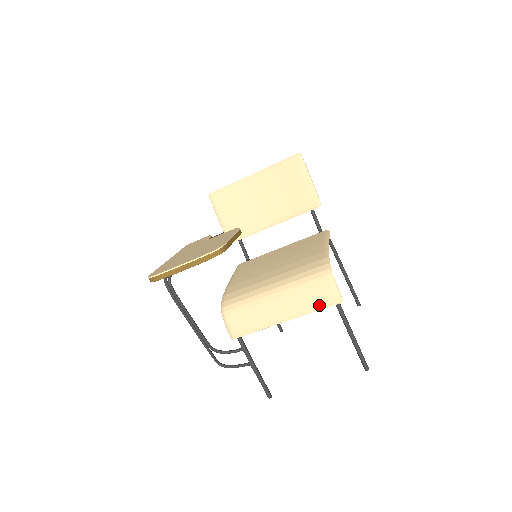
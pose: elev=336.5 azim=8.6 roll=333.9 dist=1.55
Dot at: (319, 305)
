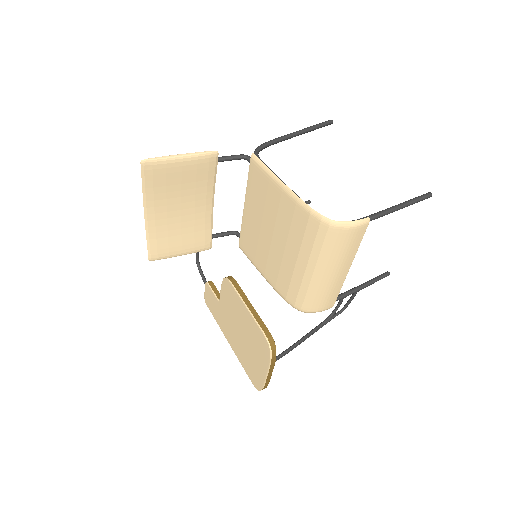
Dot at: (358, 241)
